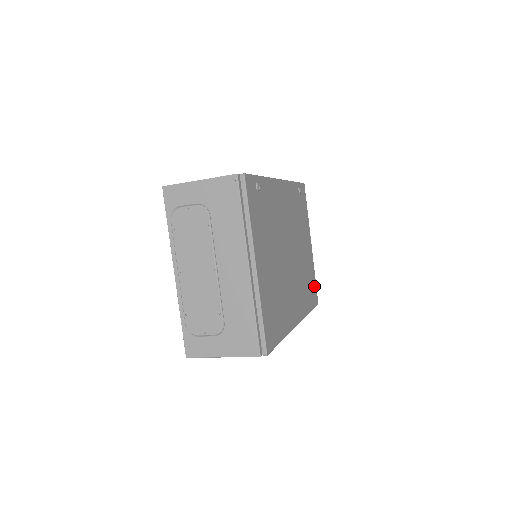
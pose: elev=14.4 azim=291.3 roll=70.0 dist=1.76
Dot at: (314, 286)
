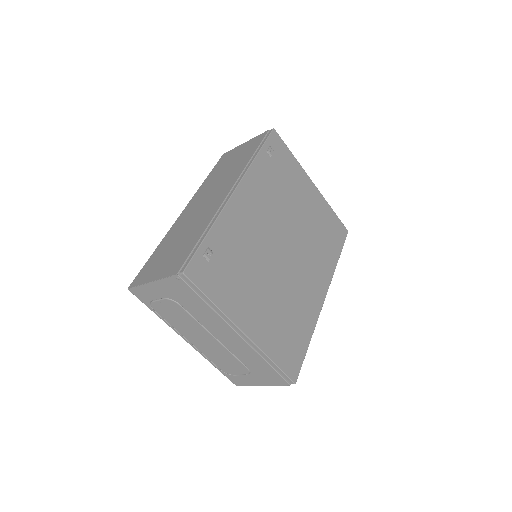
Dot at: (335, 223)
